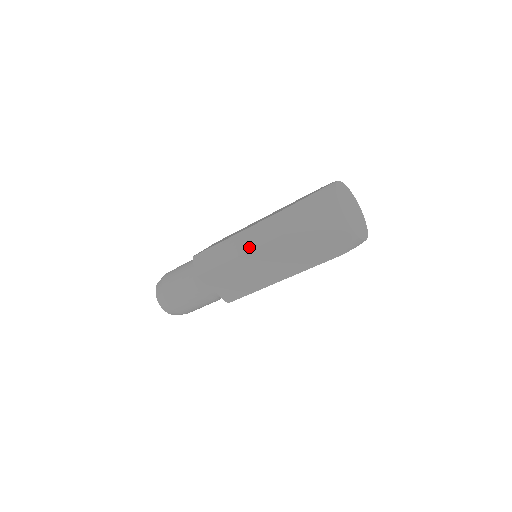
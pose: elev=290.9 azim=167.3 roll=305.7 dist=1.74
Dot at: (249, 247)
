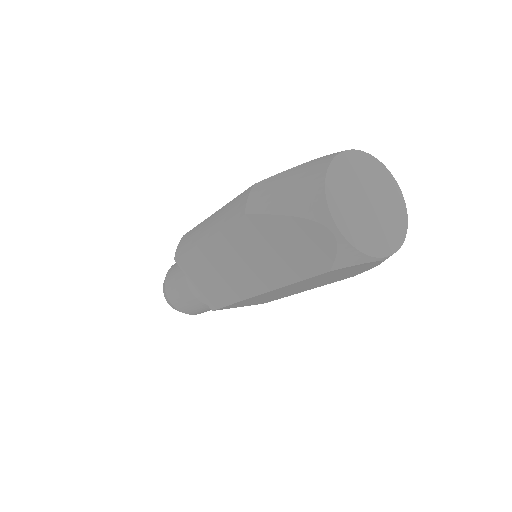
Dot at: (215, 228)
